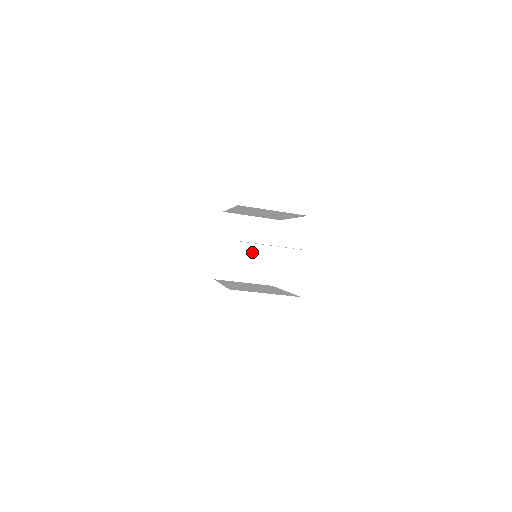
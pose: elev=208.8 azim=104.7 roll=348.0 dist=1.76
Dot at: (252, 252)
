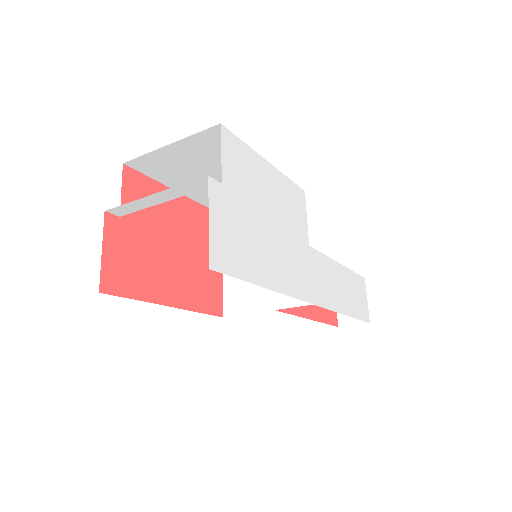
Dot at: occluded
